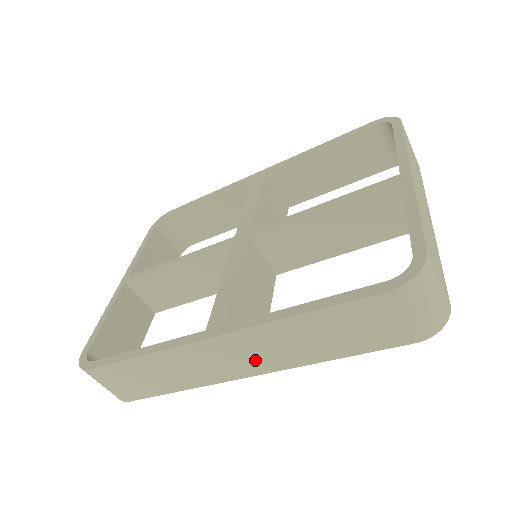
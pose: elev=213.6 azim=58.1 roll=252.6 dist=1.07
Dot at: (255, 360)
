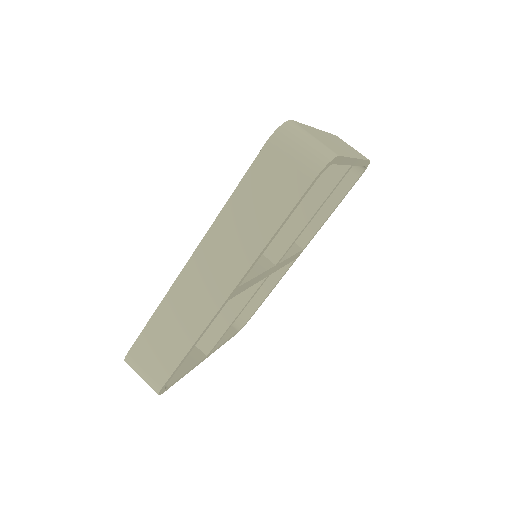
Dot at: (224, 271)
